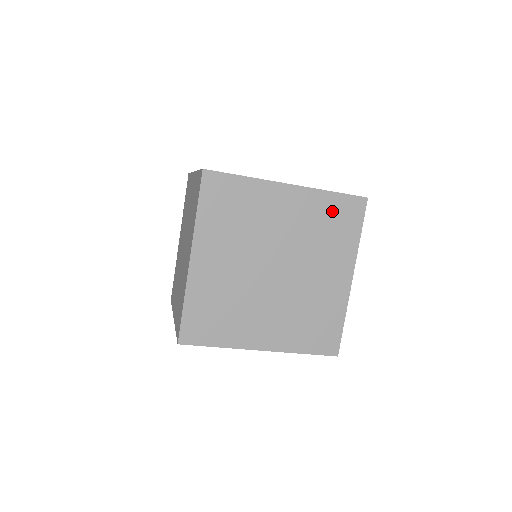
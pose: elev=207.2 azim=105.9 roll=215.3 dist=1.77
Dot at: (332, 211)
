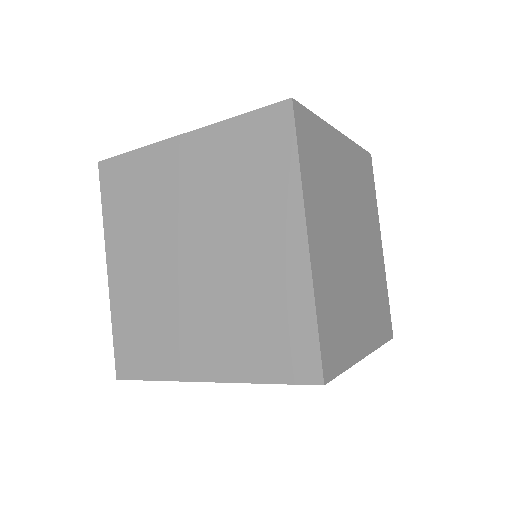
Dot at: (244, 144)
